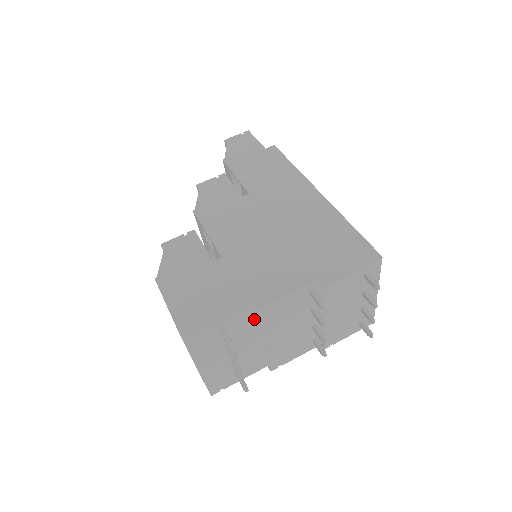
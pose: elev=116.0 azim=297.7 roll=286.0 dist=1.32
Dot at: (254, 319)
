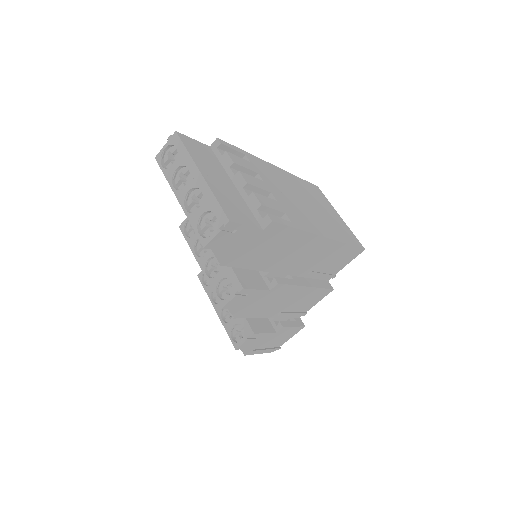
Dot at: occluded
